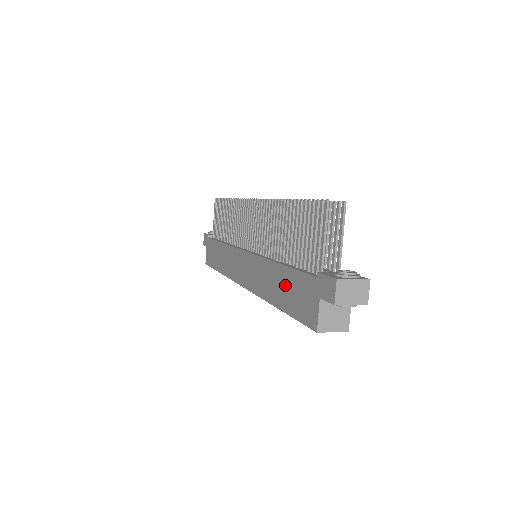
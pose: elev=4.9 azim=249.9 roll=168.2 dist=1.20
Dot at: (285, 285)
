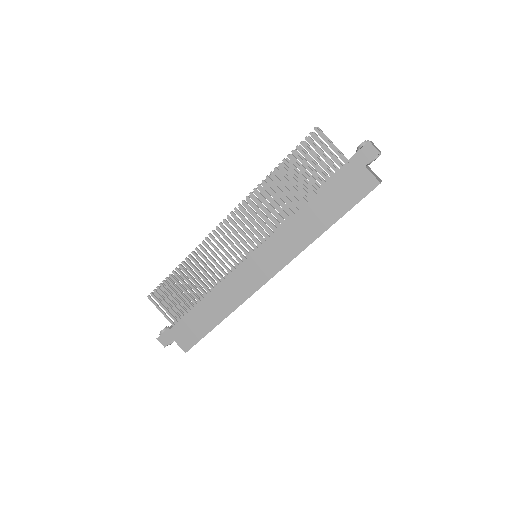
Dot at: (325, 205)
